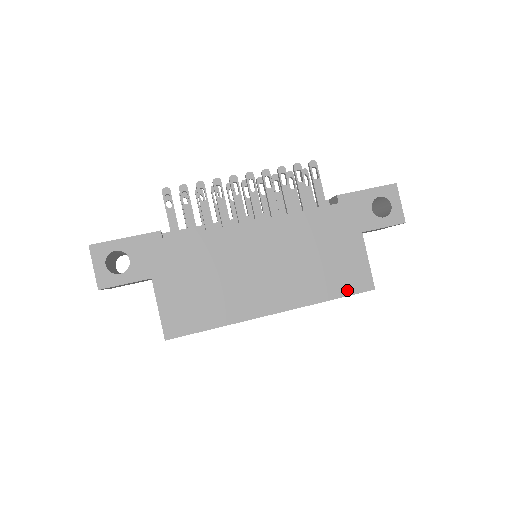
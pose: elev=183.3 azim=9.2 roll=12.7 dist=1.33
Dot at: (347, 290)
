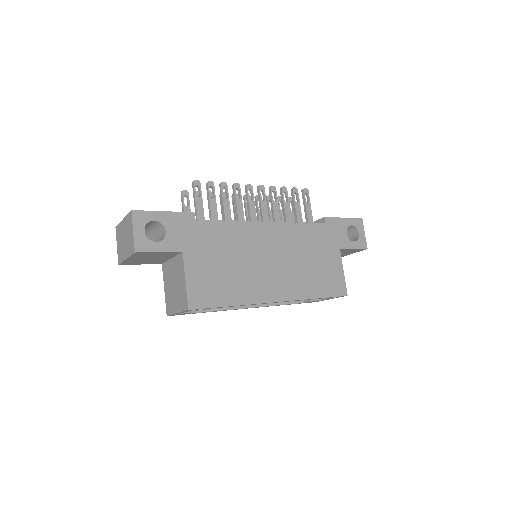
Dot at: (329, 292)
